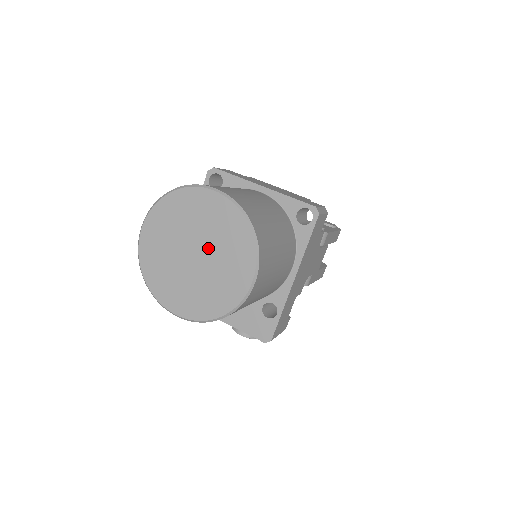
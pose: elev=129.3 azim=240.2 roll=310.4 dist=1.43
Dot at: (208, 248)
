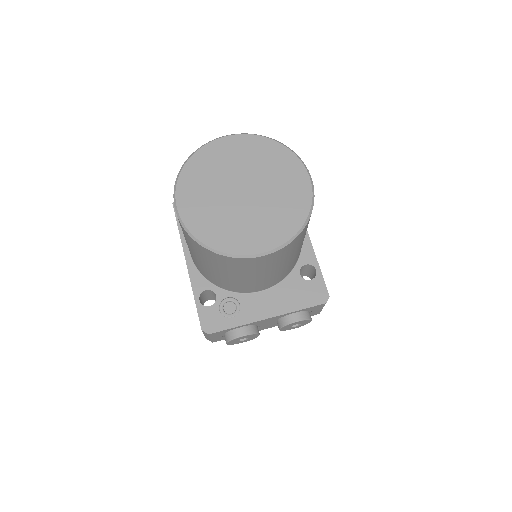
Dot at: (253, 178)
